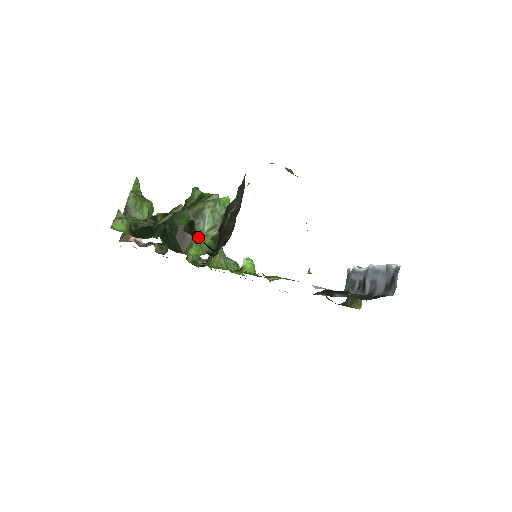
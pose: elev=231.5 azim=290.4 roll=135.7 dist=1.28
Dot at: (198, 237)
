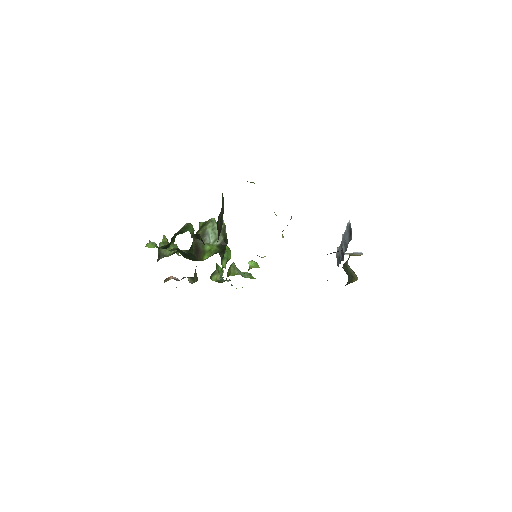
Dot at: (207, 248)
